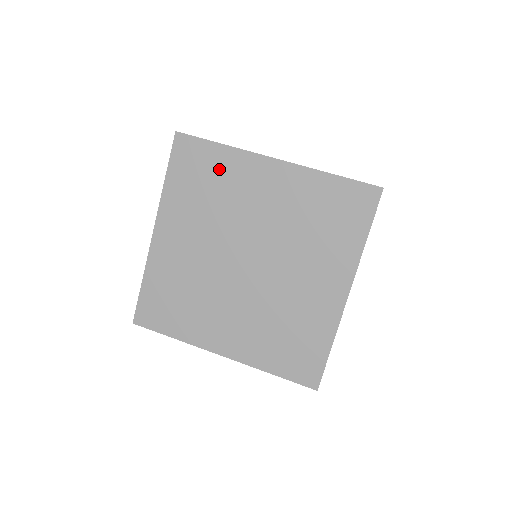
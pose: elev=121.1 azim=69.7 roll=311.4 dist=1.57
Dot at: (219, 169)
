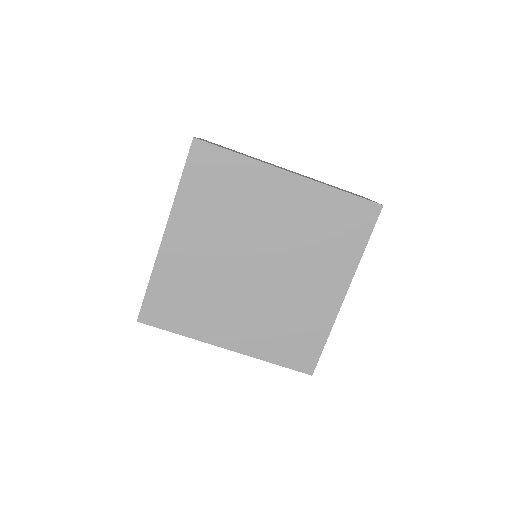
Dot at: (236, 178)
